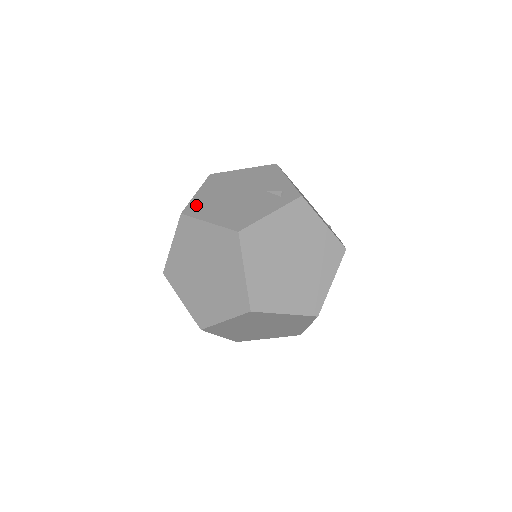
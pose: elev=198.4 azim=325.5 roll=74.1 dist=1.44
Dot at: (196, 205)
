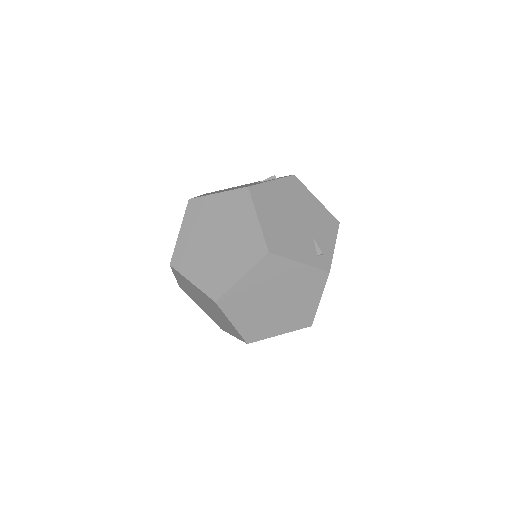
Dot at: (263, 192)
